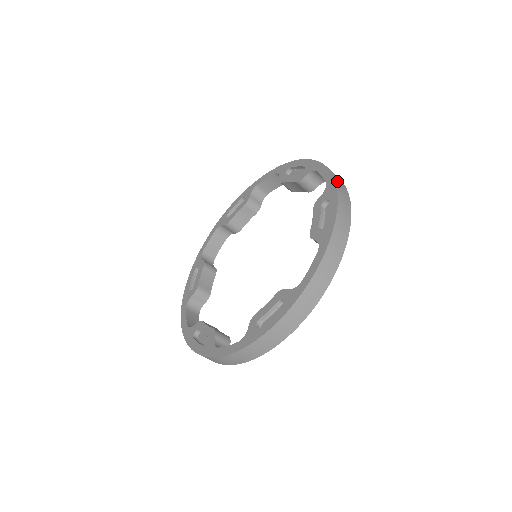
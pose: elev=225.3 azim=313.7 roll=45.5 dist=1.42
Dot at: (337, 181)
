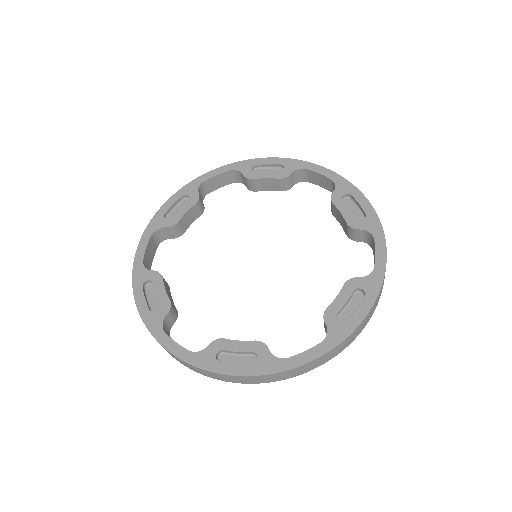
Dot at: (341, 178)
